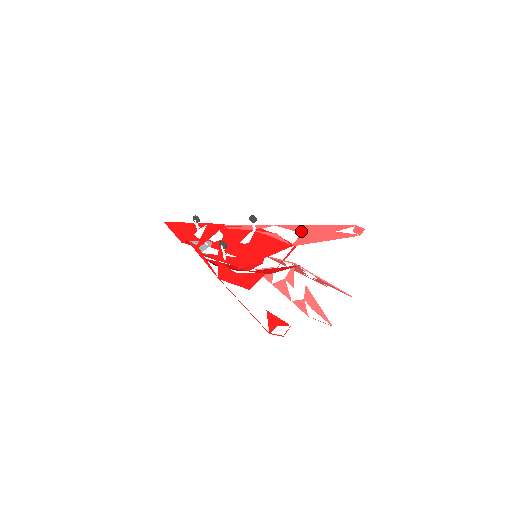
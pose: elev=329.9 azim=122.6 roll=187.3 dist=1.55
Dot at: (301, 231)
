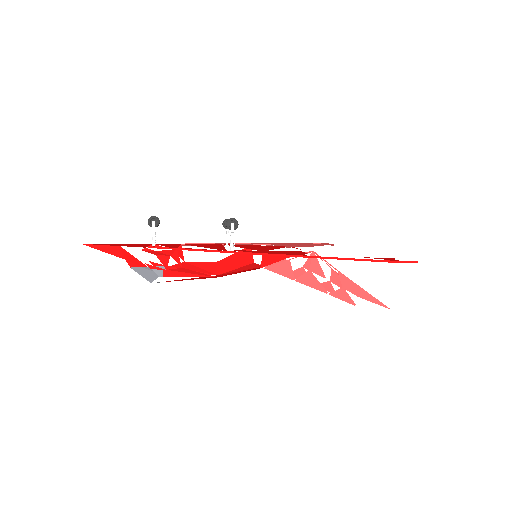
Dot at: occluded
